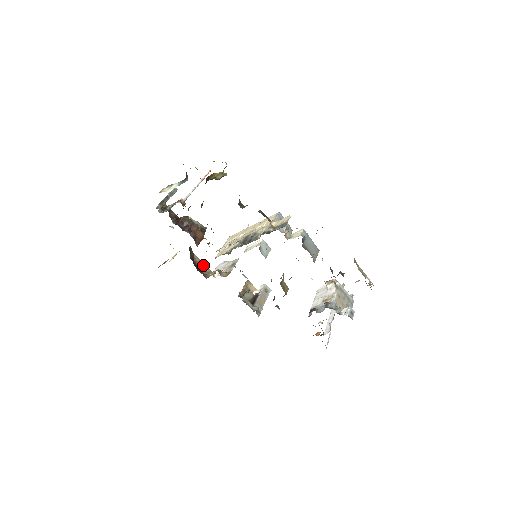
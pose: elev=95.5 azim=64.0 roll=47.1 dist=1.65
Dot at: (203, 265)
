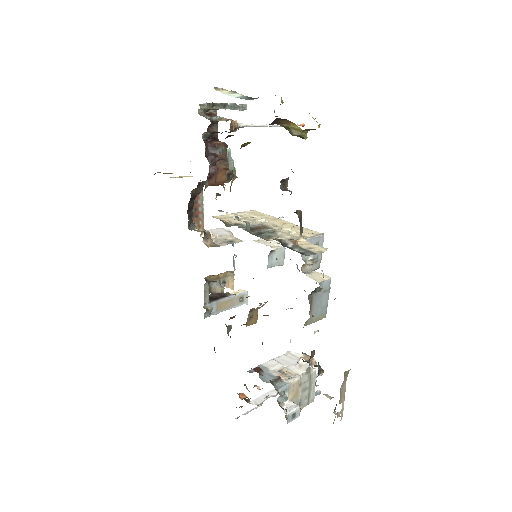
Dot at: (201, 213)
